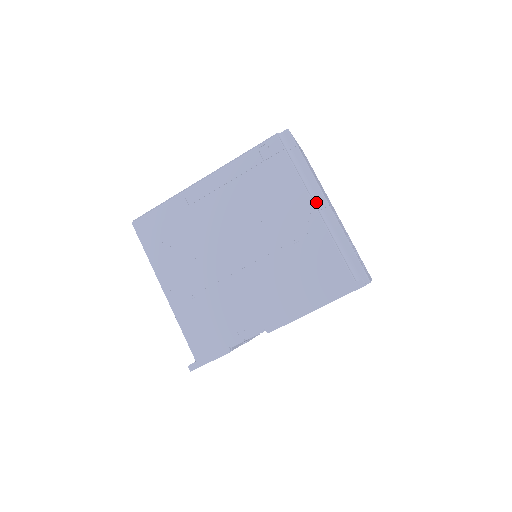
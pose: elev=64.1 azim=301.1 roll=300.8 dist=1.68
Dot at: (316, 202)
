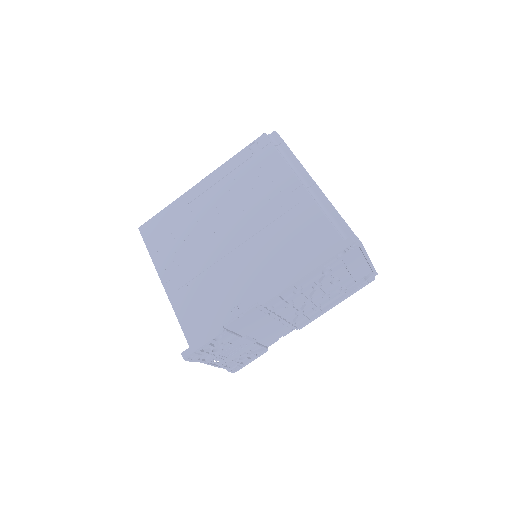
Dot at: (303, 182)
